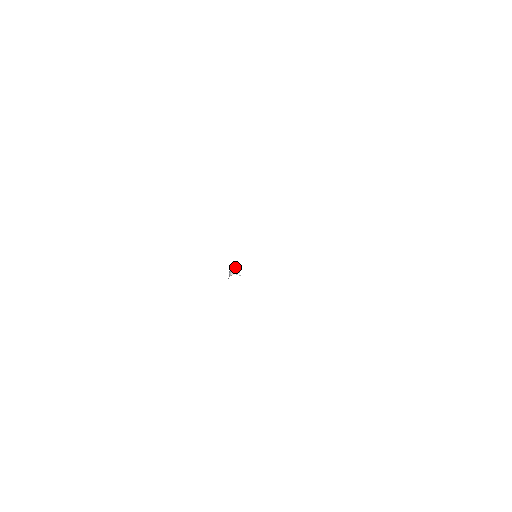
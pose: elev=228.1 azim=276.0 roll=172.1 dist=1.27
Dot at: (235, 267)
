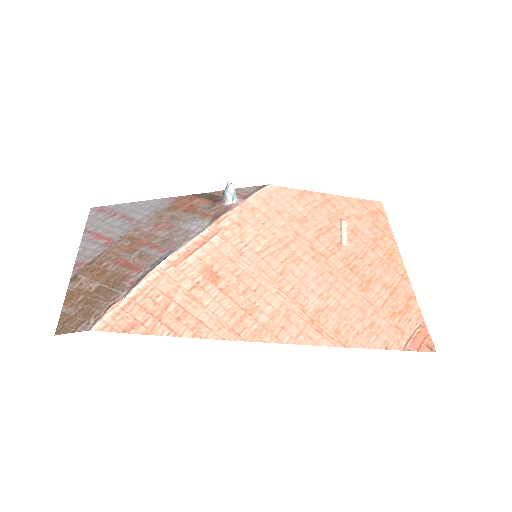
Dot at: (231, 192)
